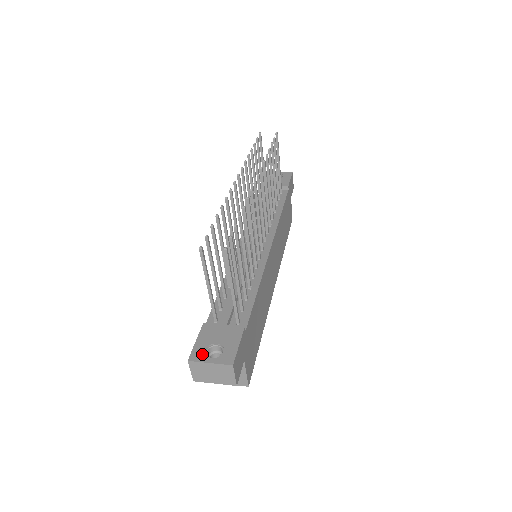
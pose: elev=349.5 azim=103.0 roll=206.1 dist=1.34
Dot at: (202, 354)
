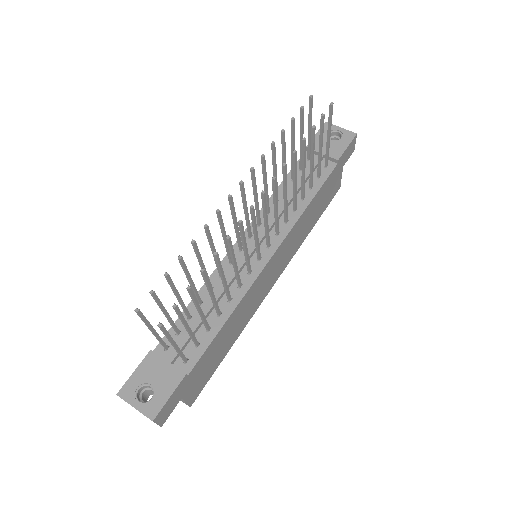
Dot at: (132, 392)
